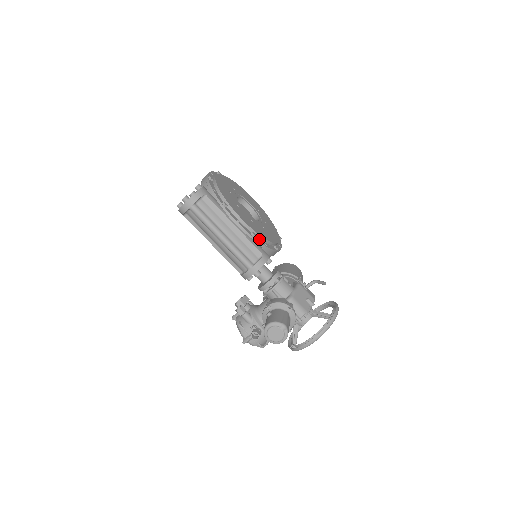
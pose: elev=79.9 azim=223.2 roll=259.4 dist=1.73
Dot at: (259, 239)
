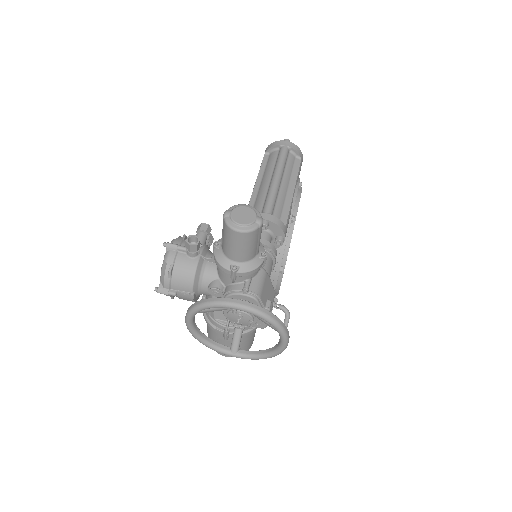
Dot at: (288, 232)
